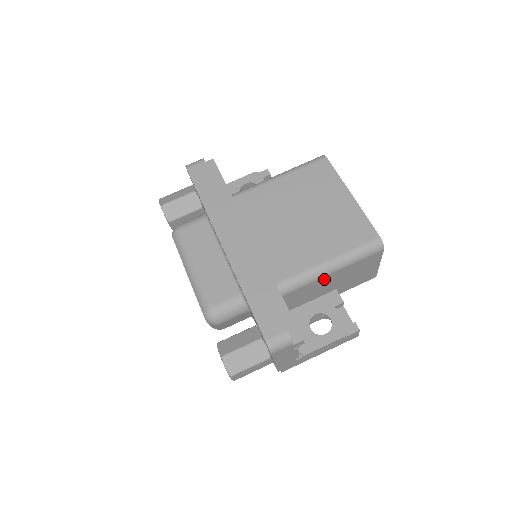
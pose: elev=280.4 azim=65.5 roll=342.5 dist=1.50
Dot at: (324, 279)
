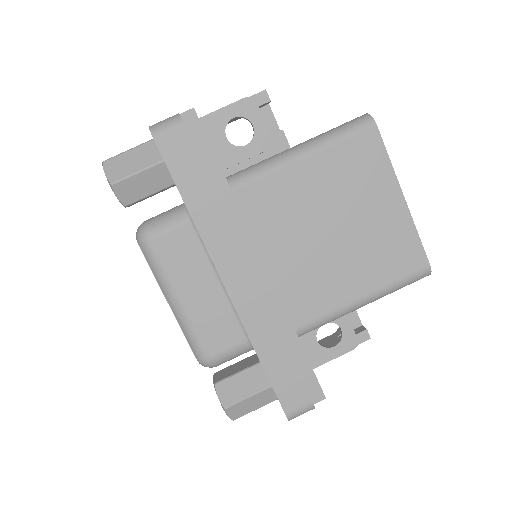
Dot at: occluded
